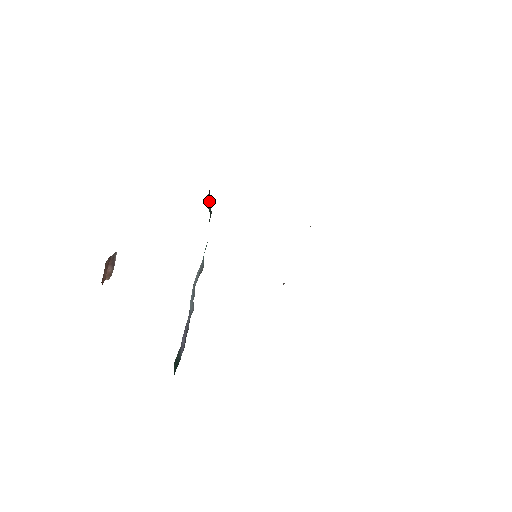
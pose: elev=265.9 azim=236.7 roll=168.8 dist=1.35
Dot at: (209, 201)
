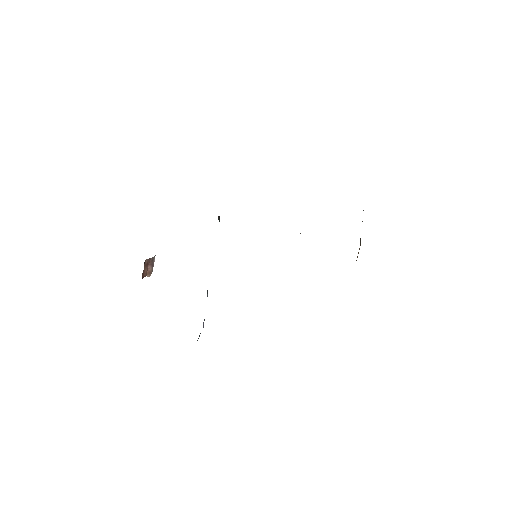
Dot at: occluded
